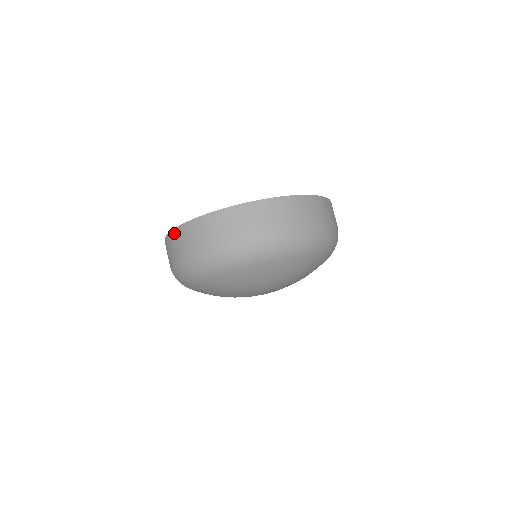
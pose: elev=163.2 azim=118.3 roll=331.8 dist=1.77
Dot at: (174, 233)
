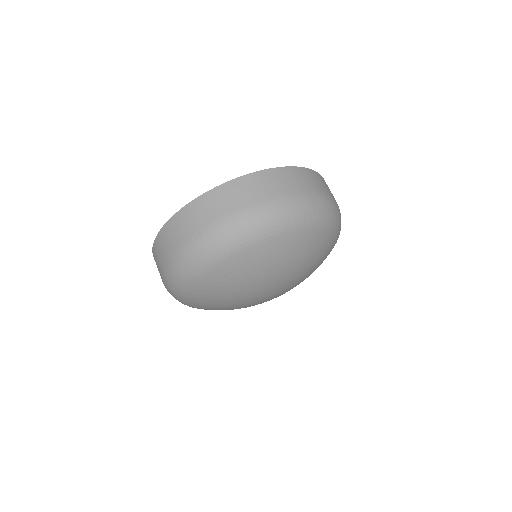
Dot at: (227, 186)
